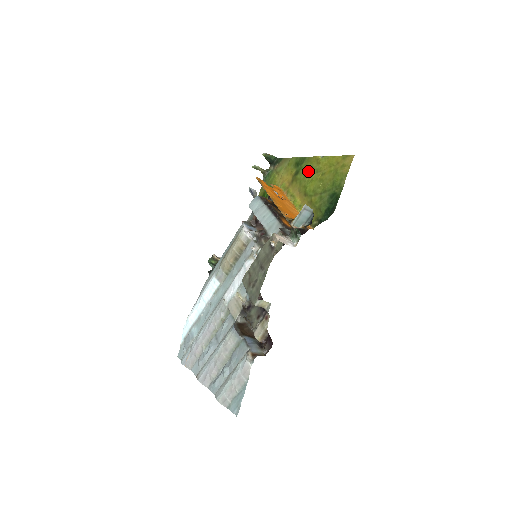
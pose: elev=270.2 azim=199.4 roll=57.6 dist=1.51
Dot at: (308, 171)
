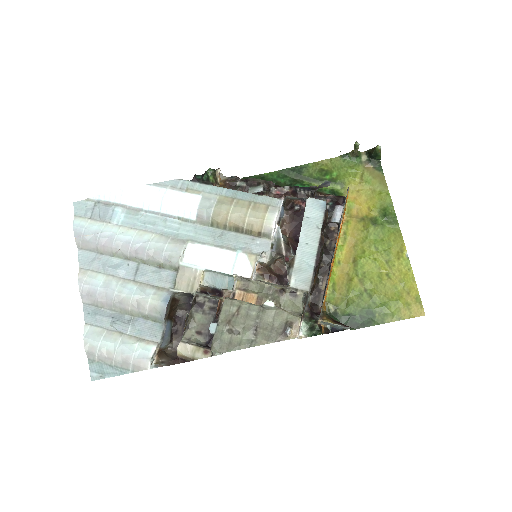
Dot at: (383, 244)
